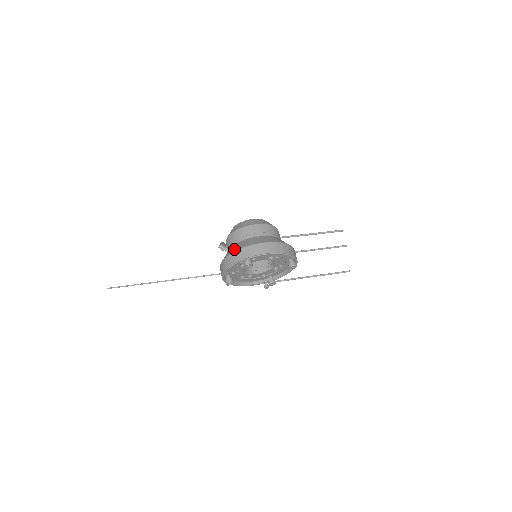
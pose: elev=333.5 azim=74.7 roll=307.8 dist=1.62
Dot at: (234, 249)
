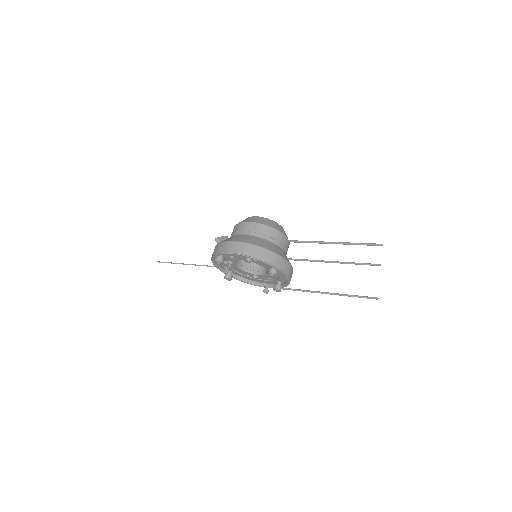
Dot at: occluded
